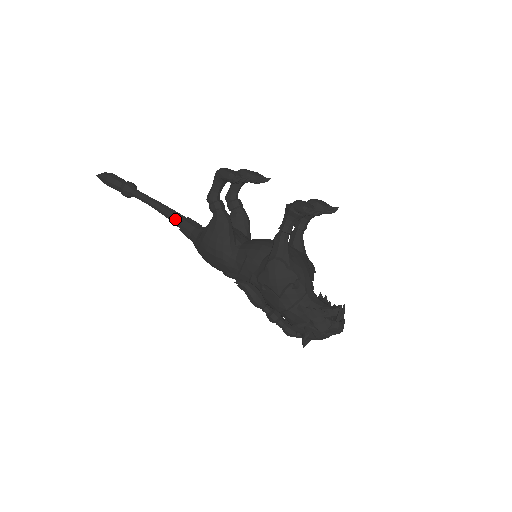
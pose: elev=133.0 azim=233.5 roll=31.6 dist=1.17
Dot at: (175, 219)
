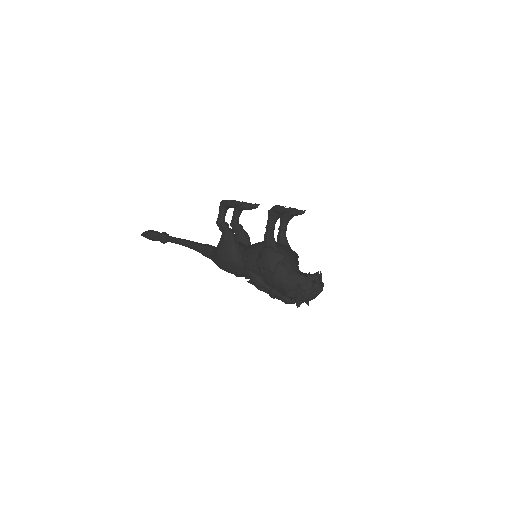
Dot at: (198, 247)
